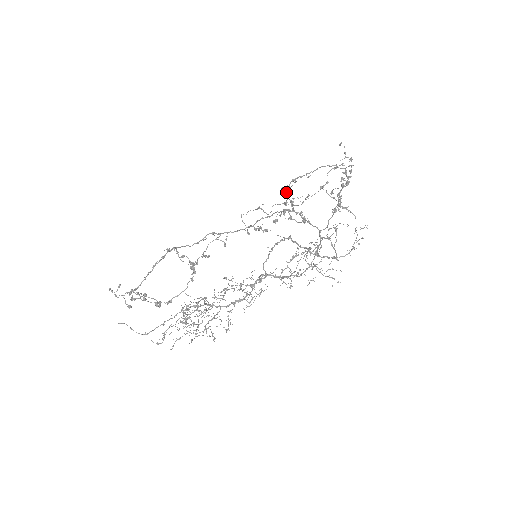
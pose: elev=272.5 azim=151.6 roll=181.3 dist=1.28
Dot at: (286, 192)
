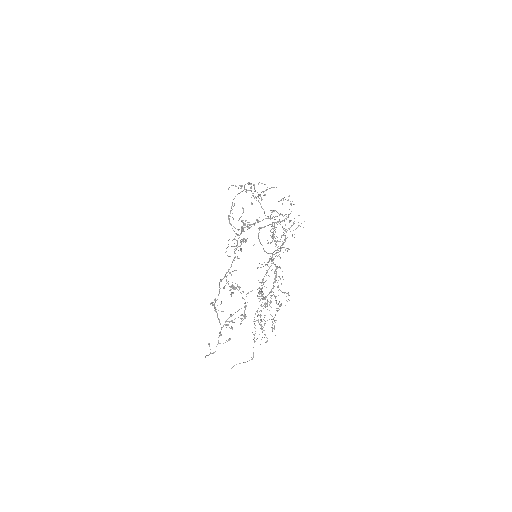
Dot at: (233, 218)
